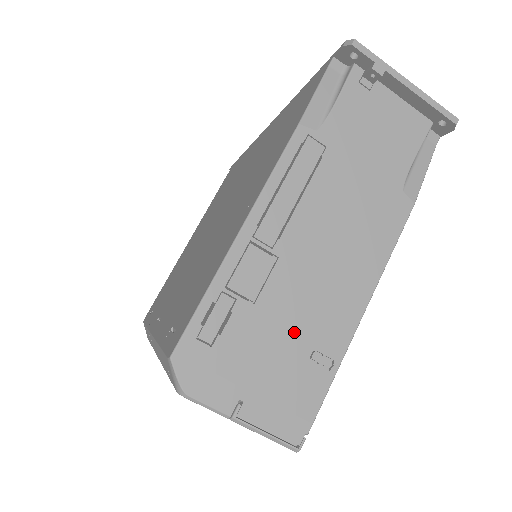
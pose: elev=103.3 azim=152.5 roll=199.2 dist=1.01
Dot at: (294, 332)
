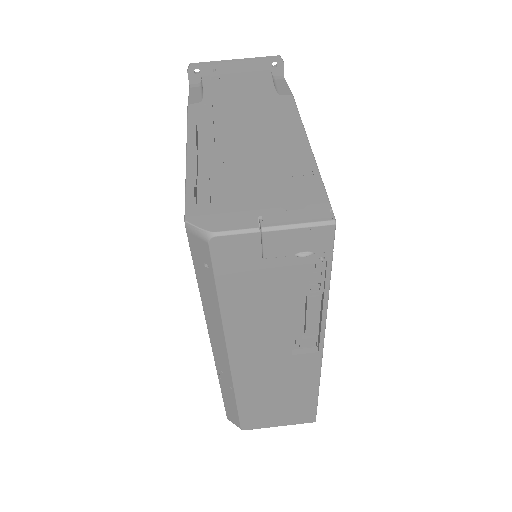
Dot at: (267, 171)
